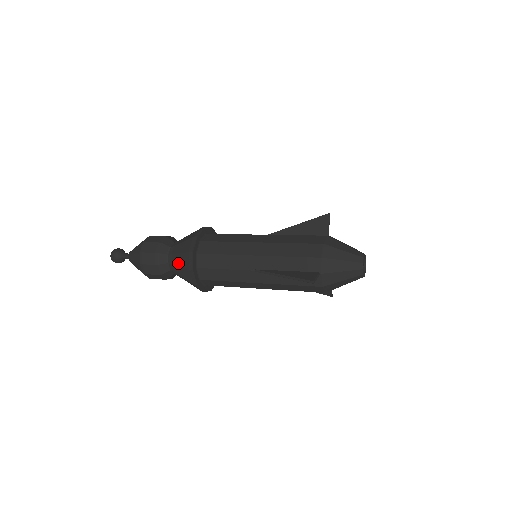
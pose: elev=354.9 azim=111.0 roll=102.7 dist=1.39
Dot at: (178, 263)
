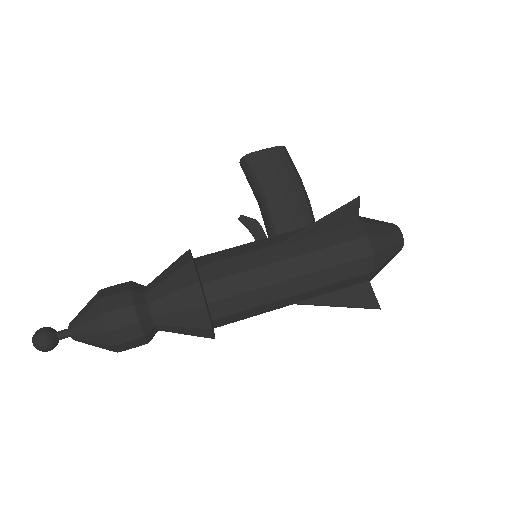
Dot at: (182, 333)
